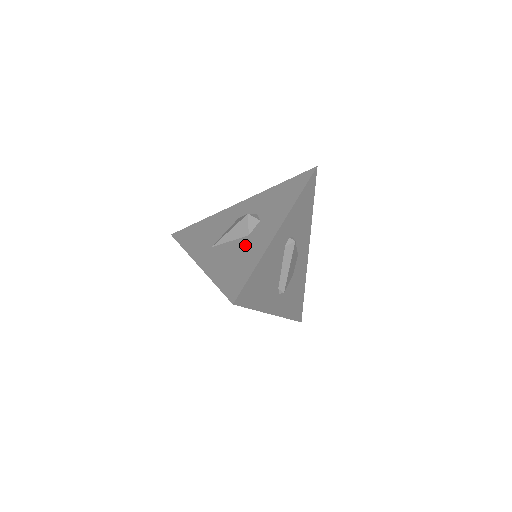
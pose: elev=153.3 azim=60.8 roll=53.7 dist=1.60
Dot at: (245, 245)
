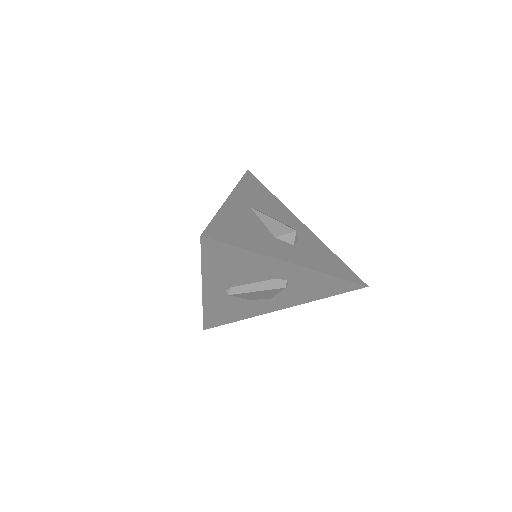
Dot at: (264, 236)
